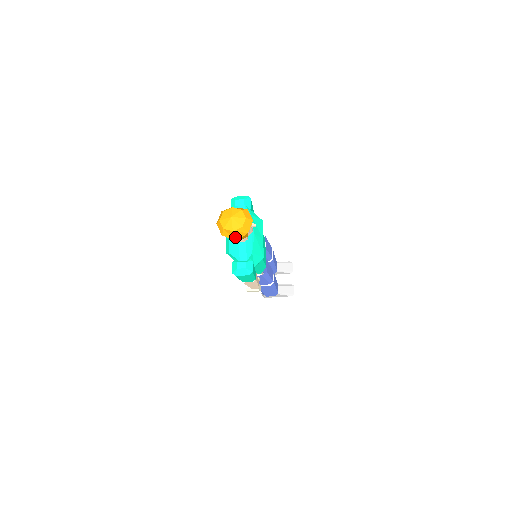
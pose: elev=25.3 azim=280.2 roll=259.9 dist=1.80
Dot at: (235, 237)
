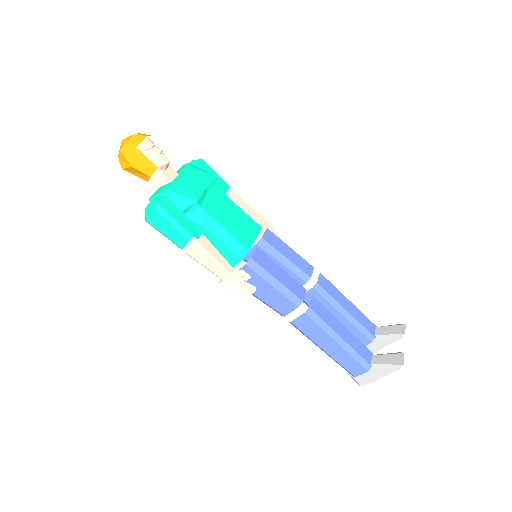
Dot at: (128, 160)
